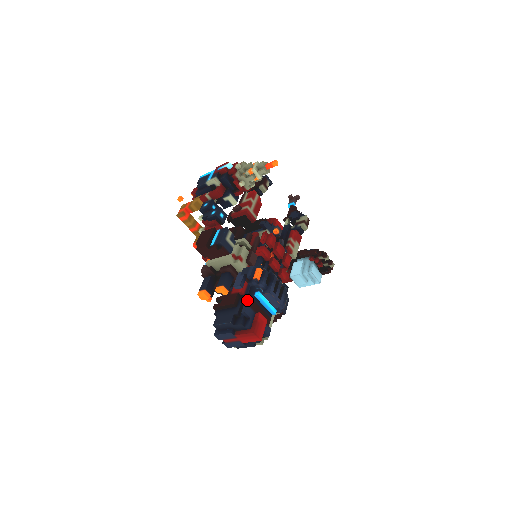
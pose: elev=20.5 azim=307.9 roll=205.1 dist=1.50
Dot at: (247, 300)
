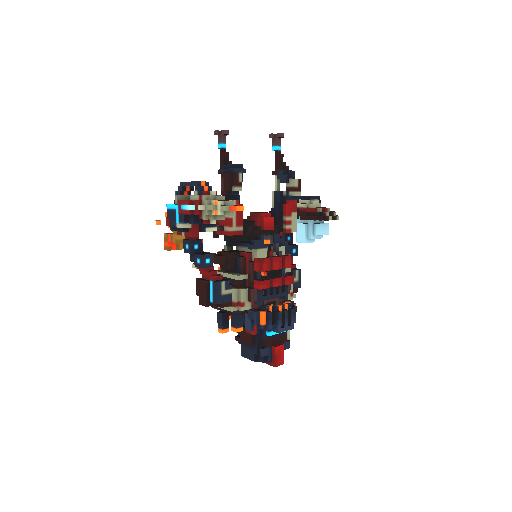
Dot at: (261, 337)
